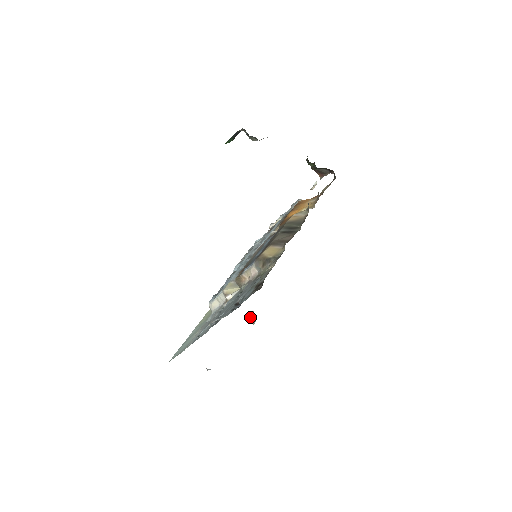
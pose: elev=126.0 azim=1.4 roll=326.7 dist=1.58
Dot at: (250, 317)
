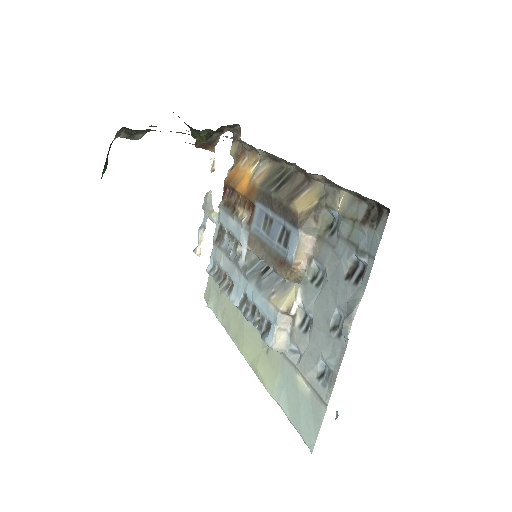
Dot at: occluded
